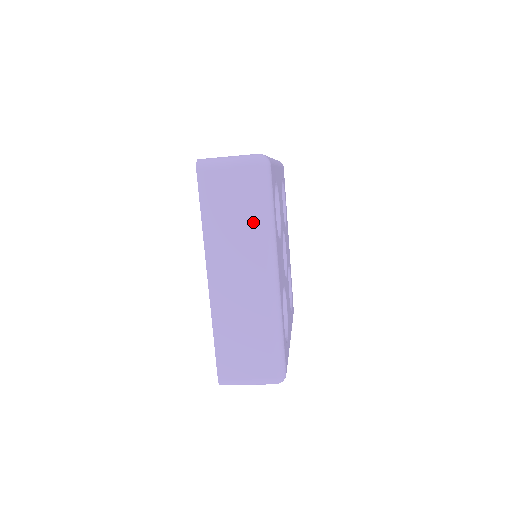
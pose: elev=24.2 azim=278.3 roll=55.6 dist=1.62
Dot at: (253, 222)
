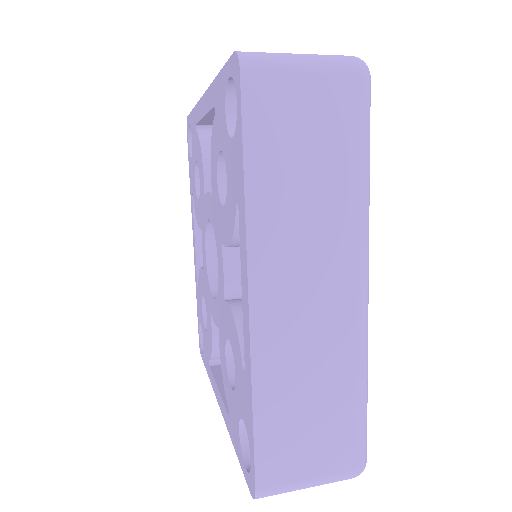
Dot at: (342, 184)
